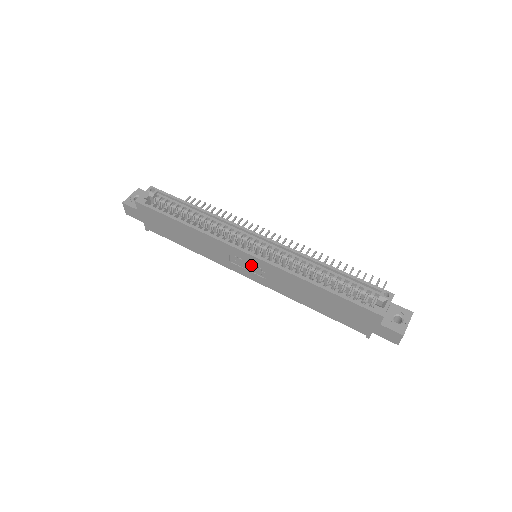
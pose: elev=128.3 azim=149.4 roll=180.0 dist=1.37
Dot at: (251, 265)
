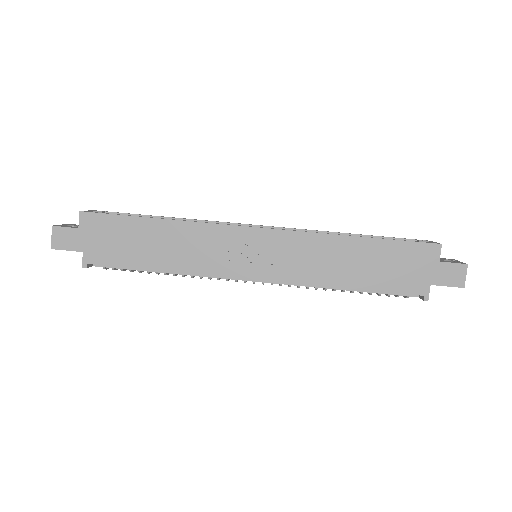
Dot at: (262, 249)
